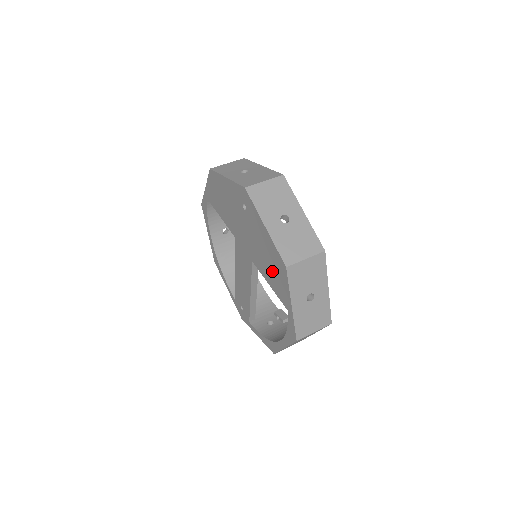
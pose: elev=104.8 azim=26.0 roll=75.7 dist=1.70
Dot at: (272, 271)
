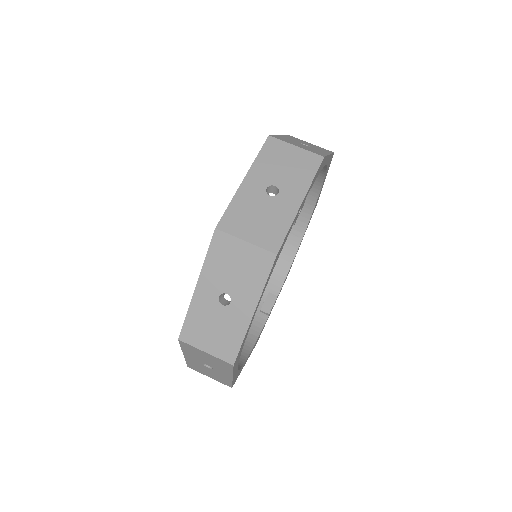
Dot at: occluded
